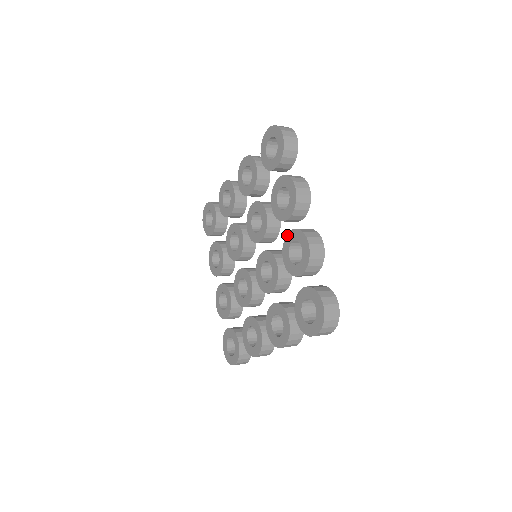
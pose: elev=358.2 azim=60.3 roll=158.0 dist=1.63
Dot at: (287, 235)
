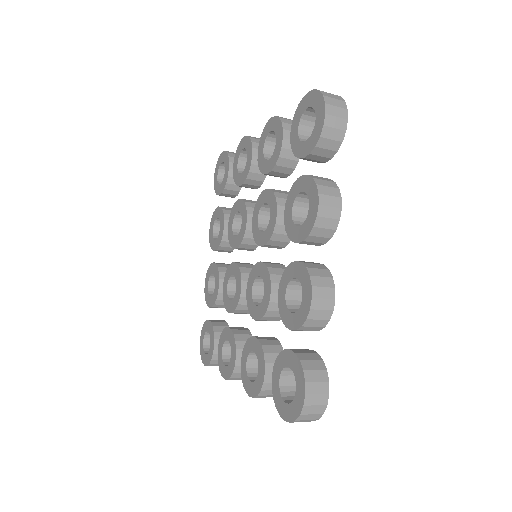
Dot at: (258, 159)
